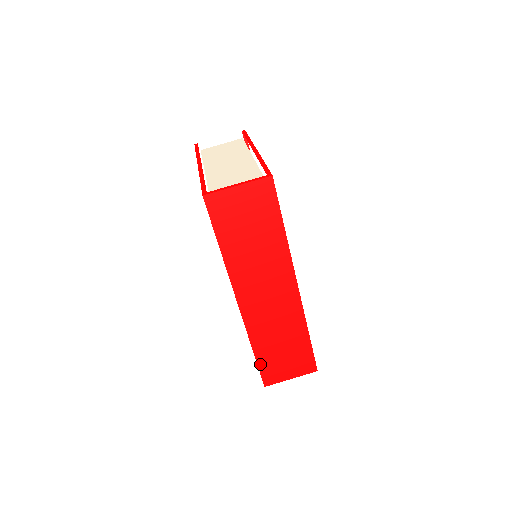
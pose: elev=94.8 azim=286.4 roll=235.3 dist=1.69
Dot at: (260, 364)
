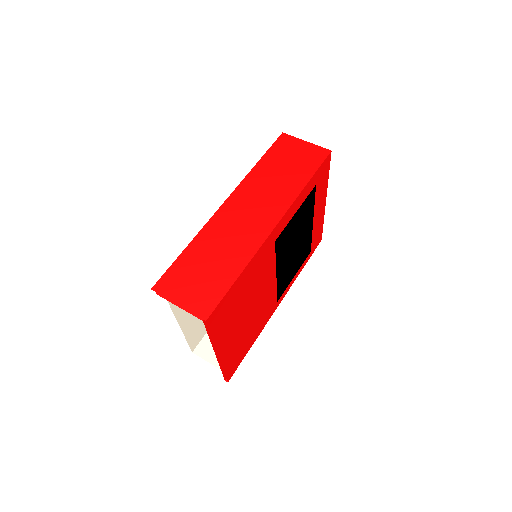
Dot at: (177, 263)
